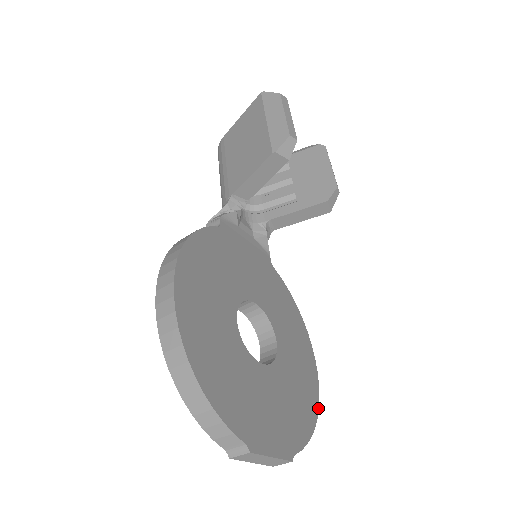
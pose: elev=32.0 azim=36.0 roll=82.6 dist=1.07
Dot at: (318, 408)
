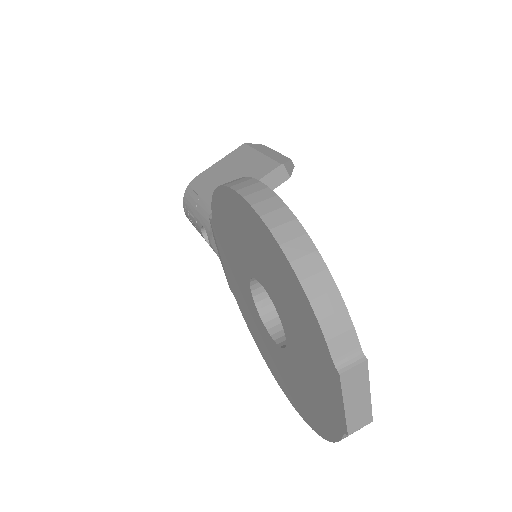
Dot at: occluded
